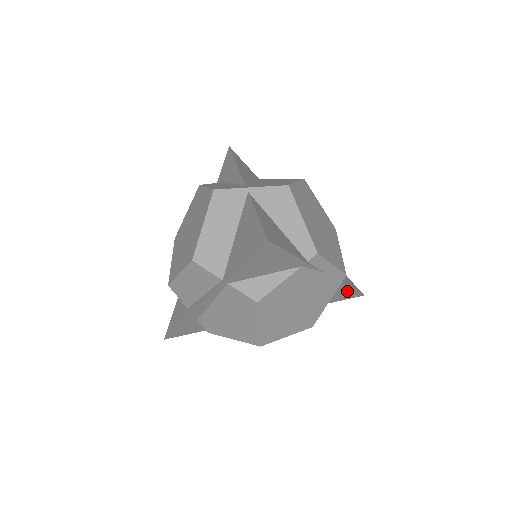
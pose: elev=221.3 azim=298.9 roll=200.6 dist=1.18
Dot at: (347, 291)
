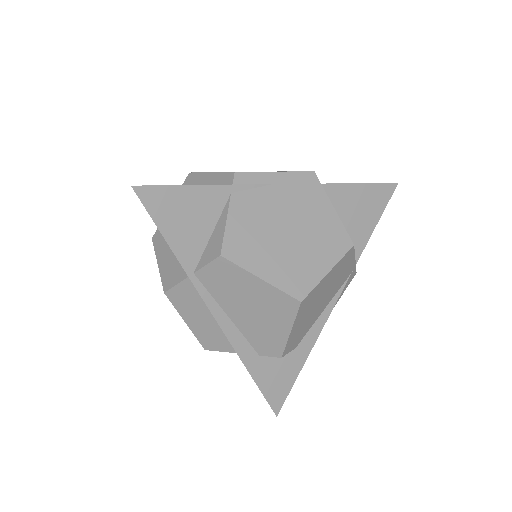
Dot at: (361, 192)
